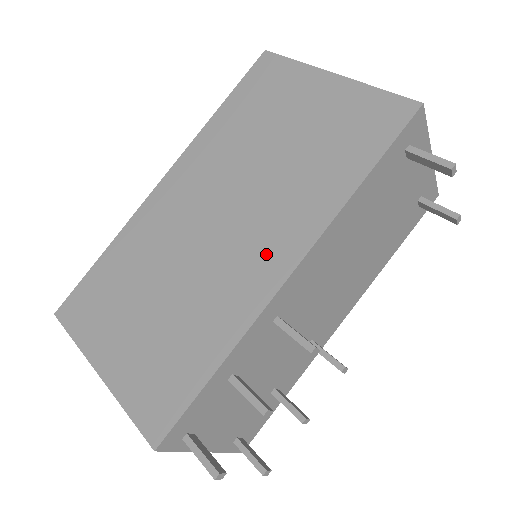
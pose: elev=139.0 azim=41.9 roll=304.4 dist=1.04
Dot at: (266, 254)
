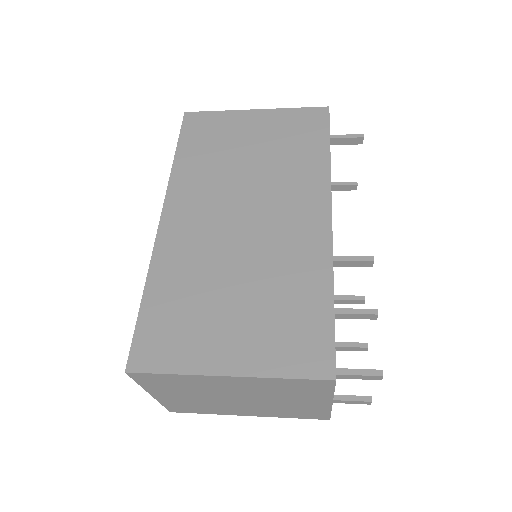
Dot at: (303, 216)
